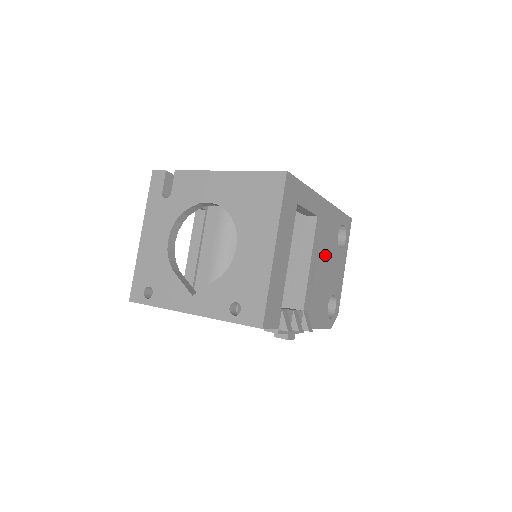
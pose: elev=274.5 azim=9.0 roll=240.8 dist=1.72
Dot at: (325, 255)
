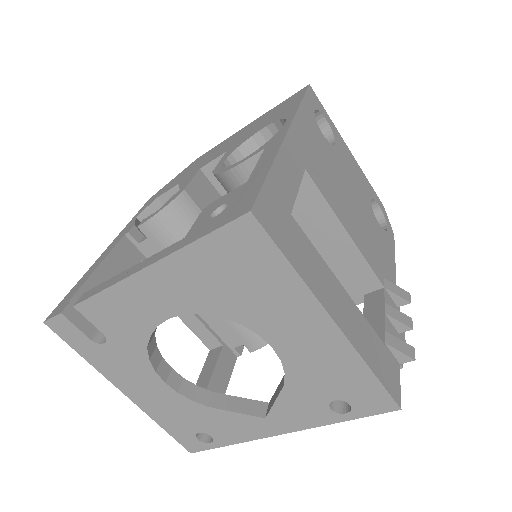
Dot at: (340, 187)
